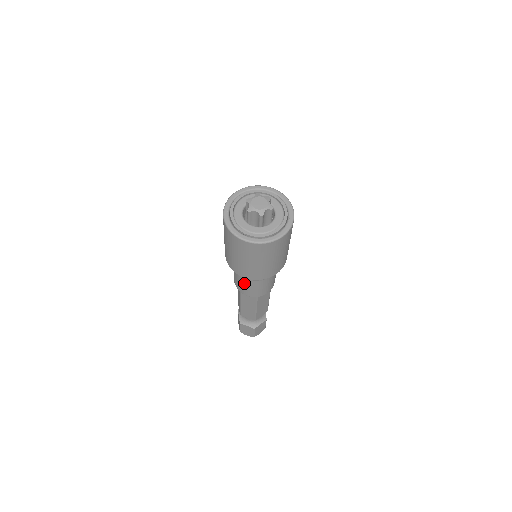
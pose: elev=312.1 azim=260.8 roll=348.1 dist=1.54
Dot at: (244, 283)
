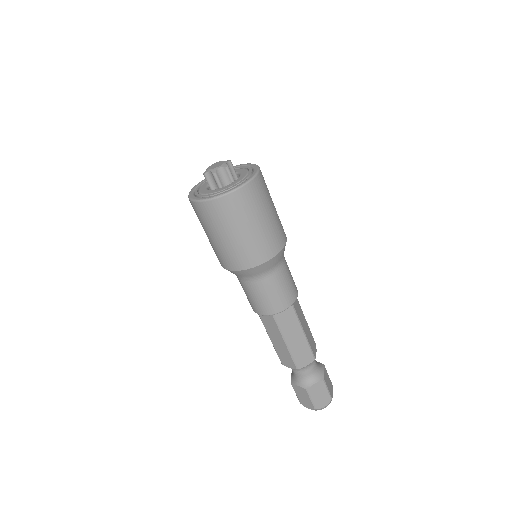
Dot at: (270, 289)
